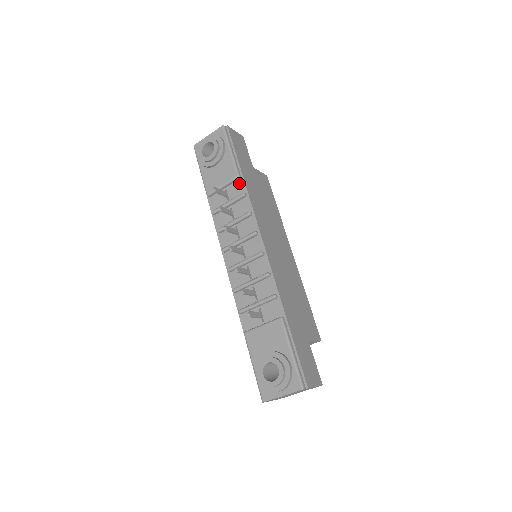
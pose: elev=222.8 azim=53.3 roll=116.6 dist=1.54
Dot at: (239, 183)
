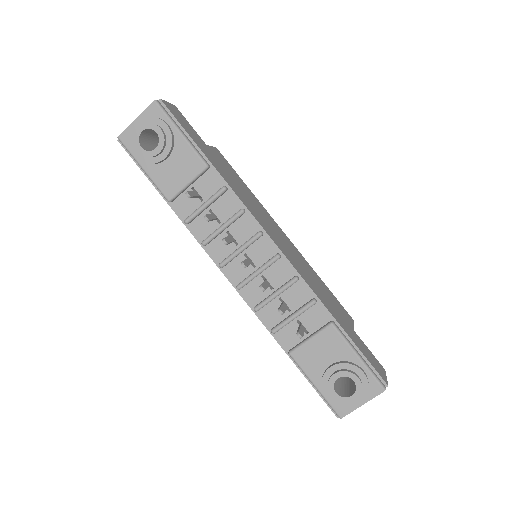
Dot at: (210, 175)
